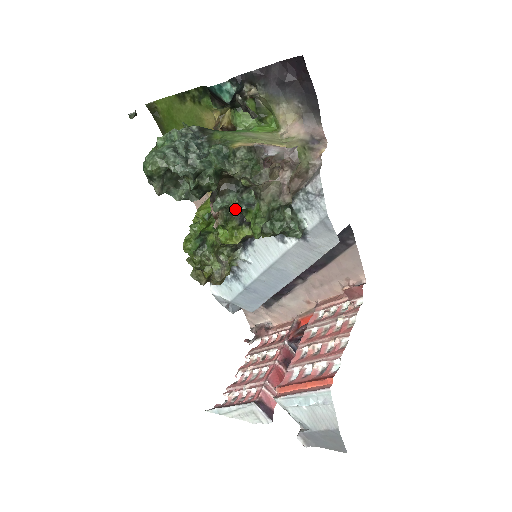
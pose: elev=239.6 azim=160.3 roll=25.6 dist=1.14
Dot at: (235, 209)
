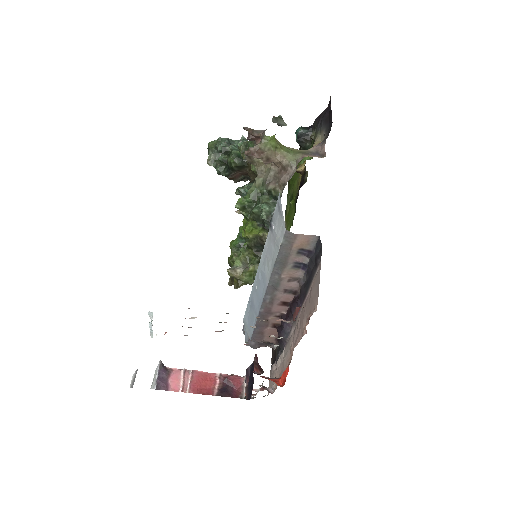
Dot at: (242, 189)
